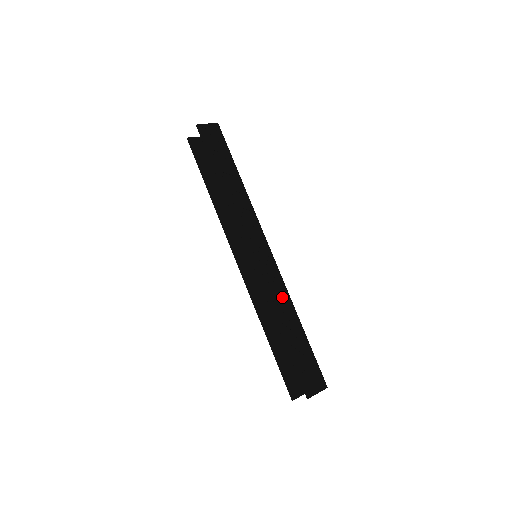
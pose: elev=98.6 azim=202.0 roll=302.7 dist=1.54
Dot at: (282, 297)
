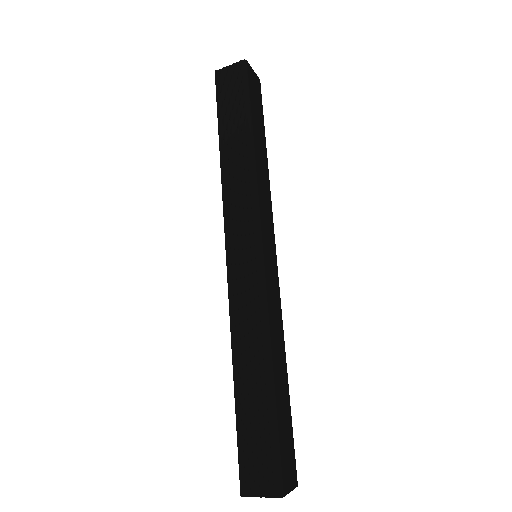
Dot at: (252, 326)
